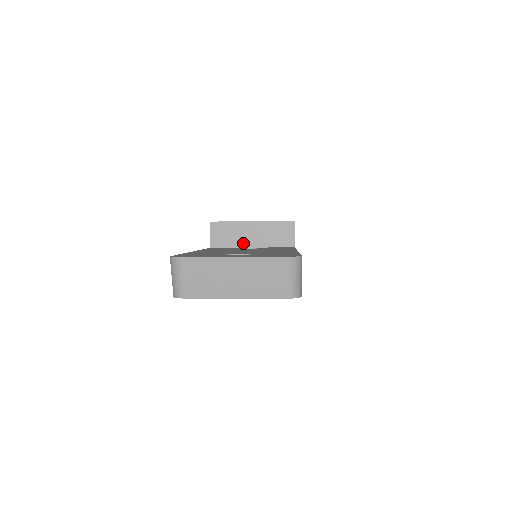
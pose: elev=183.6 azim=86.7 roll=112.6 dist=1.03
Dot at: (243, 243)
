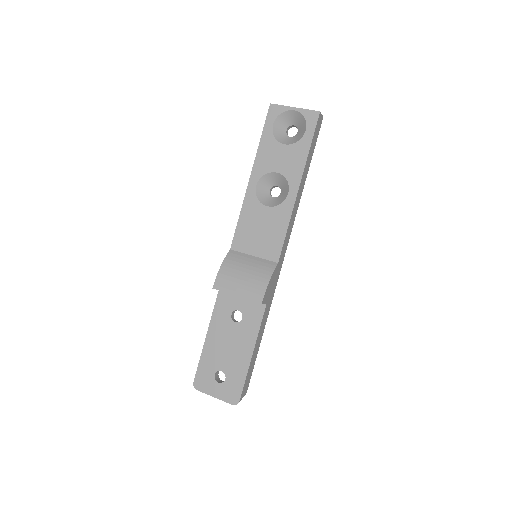
Dot at: occluded
